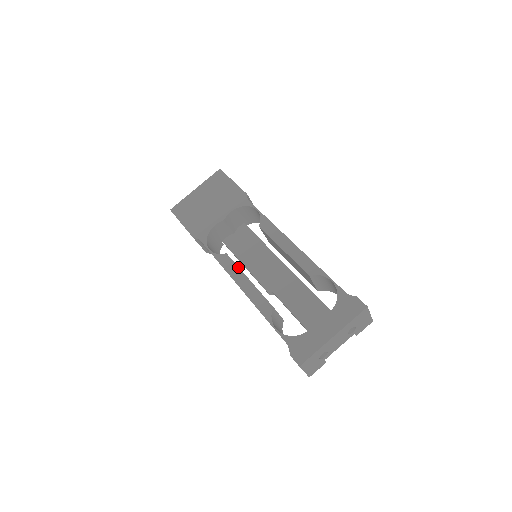
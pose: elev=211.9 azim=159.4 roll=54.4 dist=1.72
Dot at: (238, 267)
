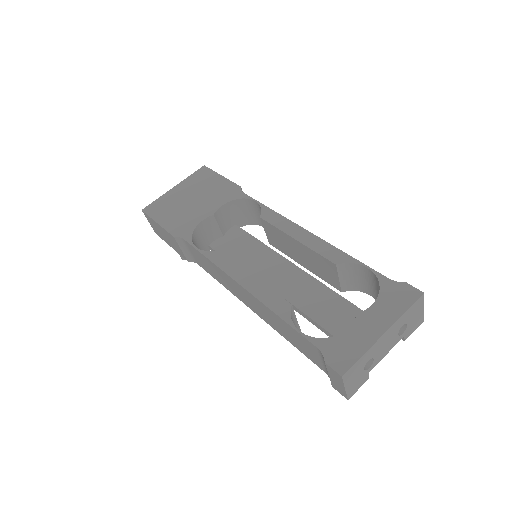
Dot at: (237, 263)
